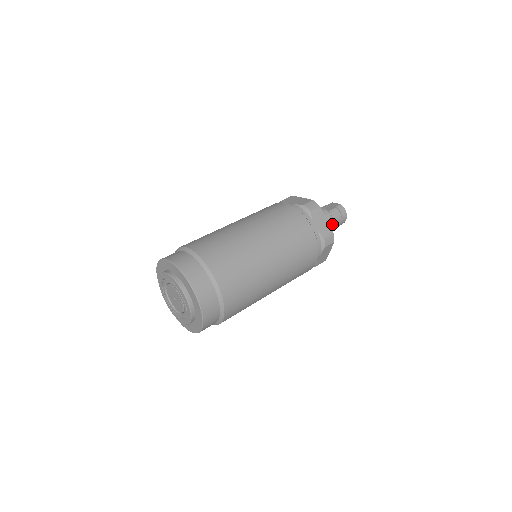
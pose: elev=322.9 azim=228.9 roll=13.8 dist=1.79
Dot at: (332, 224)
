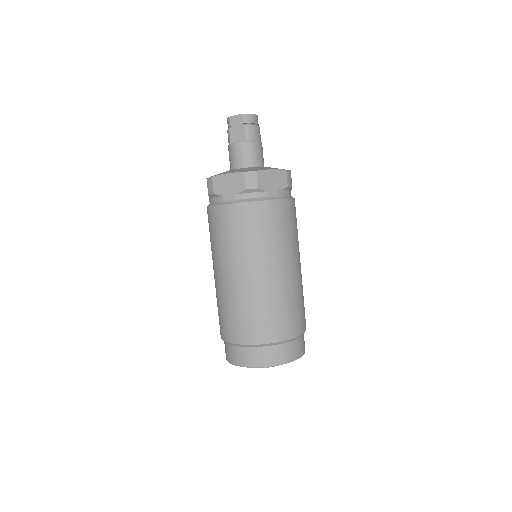
Dot at: (260, 145)
